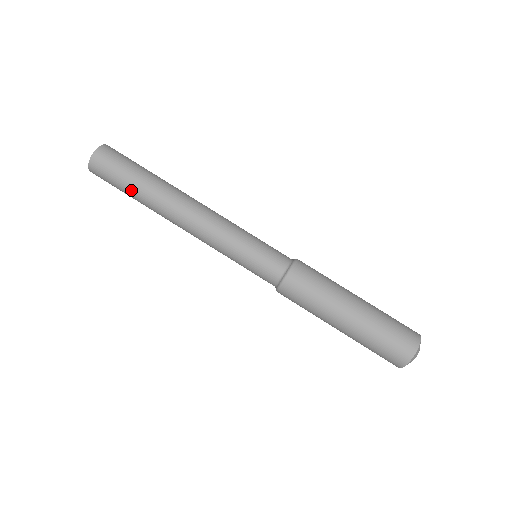
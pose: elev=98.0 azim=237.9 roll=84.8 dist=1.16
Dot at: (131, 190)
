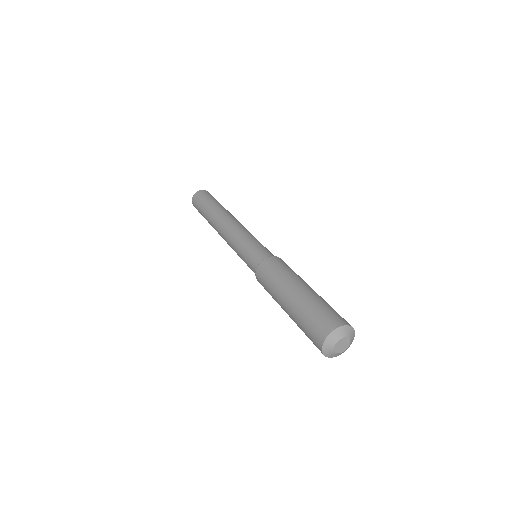
Dot at: (214, 202)
